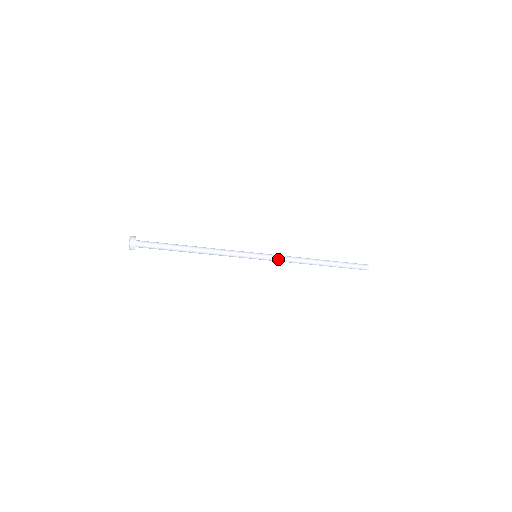
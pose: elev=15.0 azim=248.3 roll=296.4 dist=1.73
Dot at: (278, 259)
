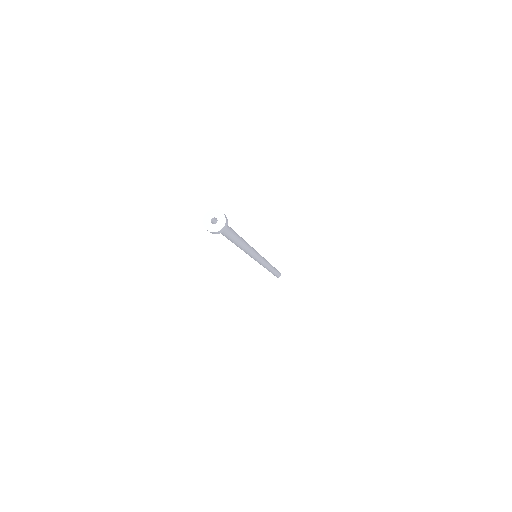
Dot at: (261, 263)
